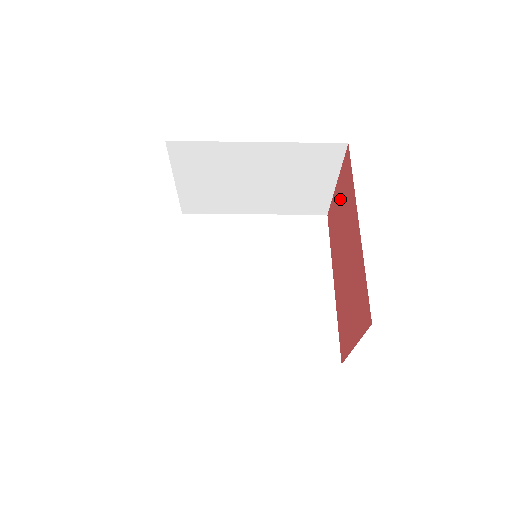
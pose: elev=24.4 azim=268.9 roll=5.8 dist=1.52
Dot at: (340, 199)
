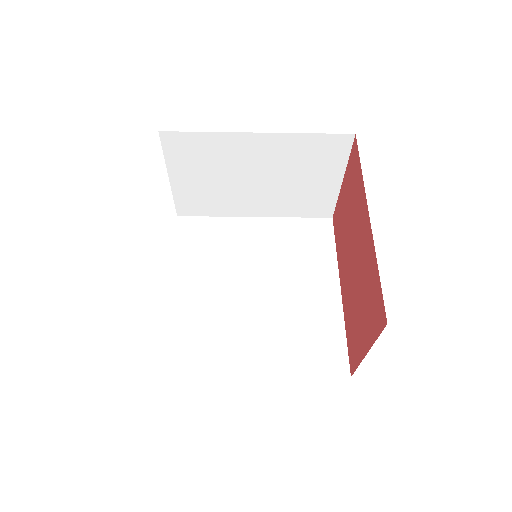
Dot at: (347, 196)
